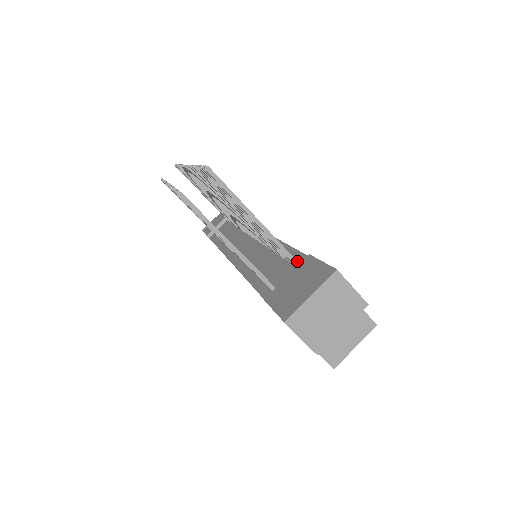
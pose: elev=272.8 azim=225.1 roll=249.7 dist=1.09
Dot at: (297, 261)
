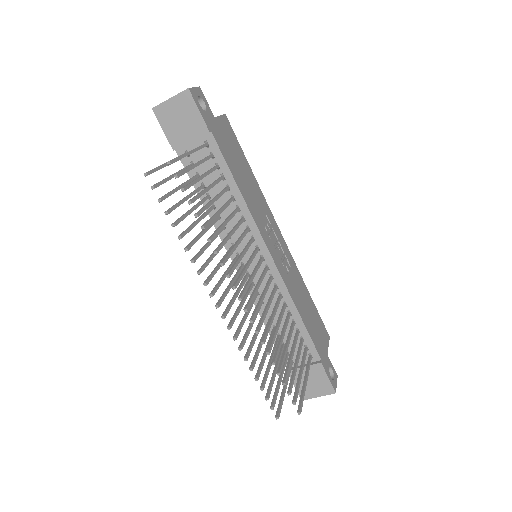
Dot at: (312, 359)
